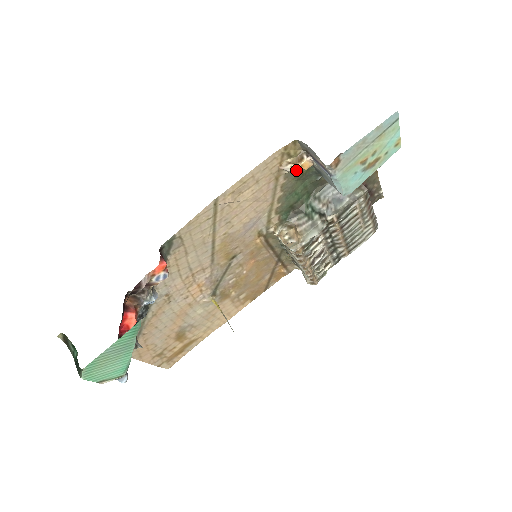
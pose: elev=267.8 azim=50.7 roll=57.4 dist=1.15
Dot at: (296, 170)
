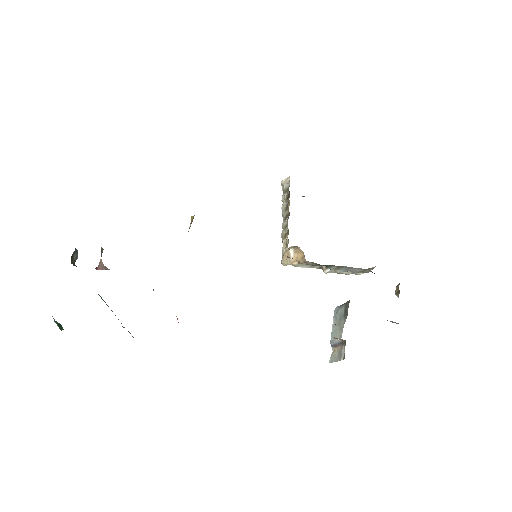
Dot at: occluded
